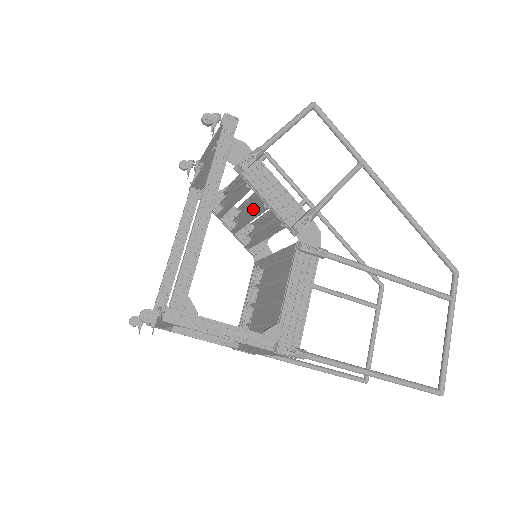
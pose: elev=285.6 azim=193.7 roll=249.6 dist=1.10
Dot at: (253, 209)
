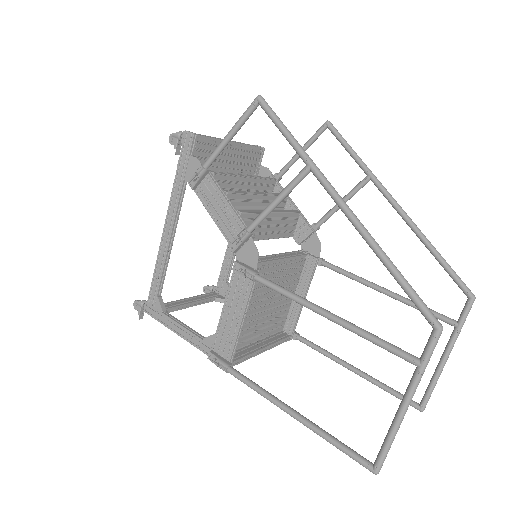
Dot at: (256, 208)
